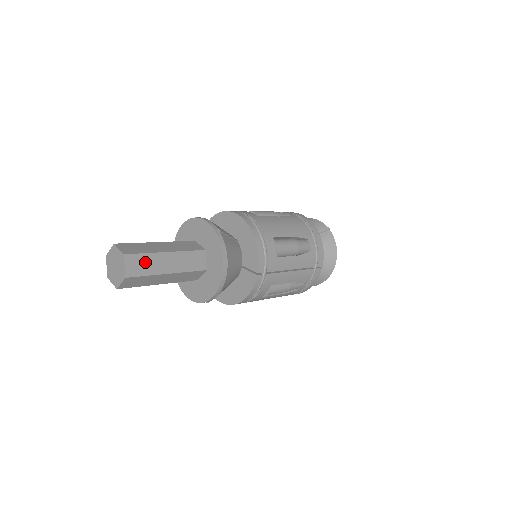
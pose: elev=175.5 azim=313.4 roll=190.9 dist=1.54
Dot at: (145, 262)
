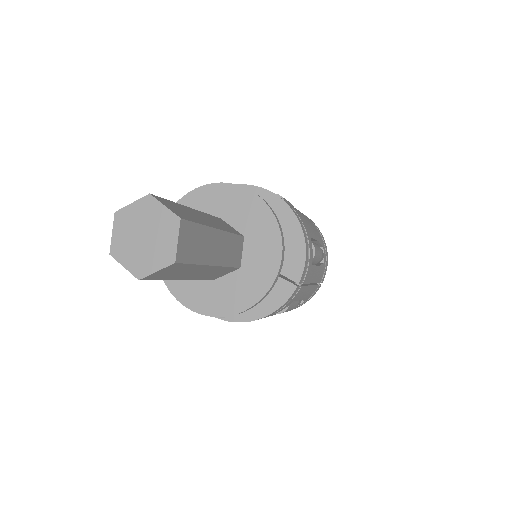
Dot at: (197, 239)
